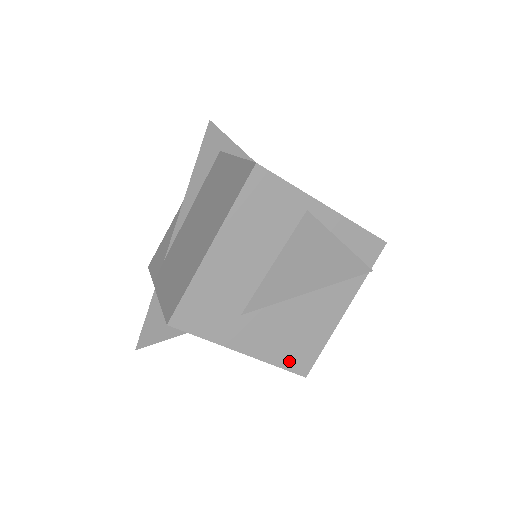
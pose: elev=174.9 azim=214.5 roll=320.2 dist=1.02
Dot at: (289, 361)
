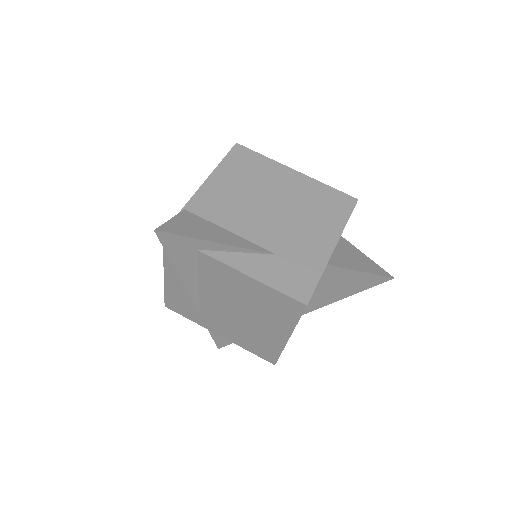
Dot at: occluded
